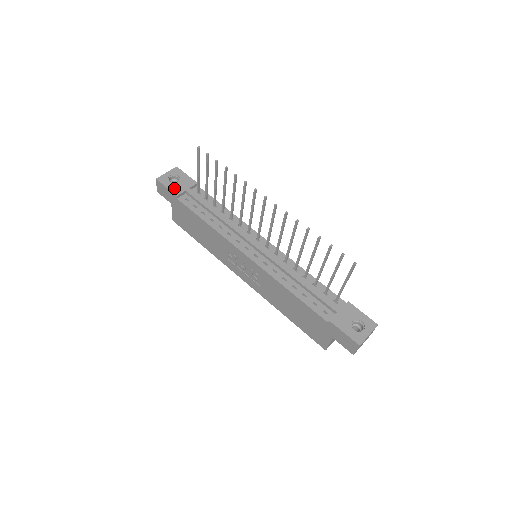
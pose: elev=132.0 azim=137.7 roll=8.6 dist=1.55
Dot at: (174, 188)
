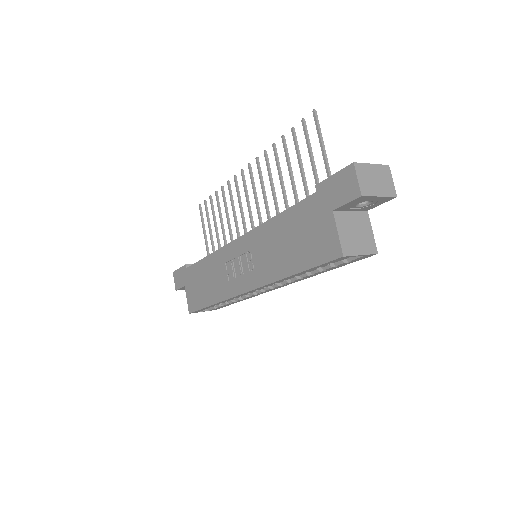
Dot at: occluded
